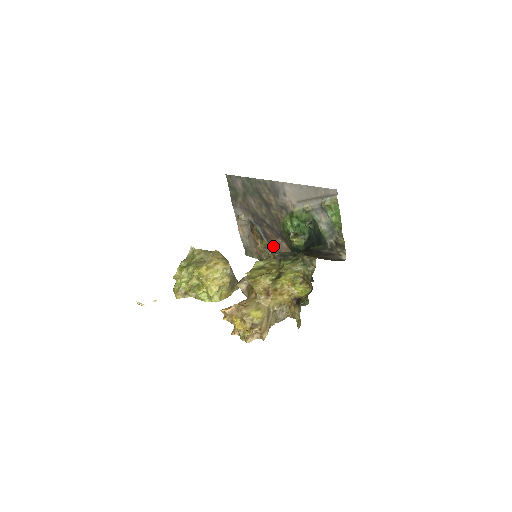
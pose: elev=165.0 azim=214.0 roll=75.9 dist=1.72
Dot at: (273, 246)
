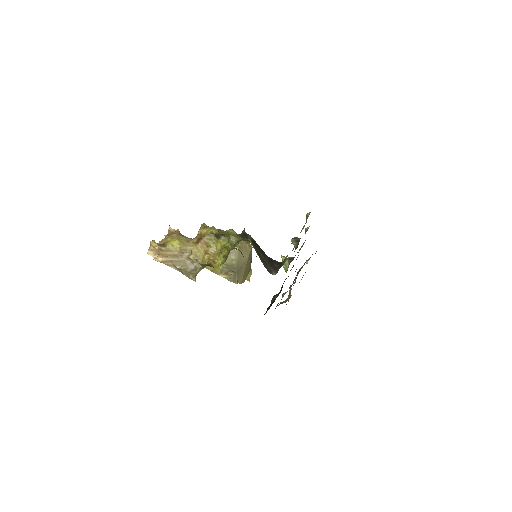
Dot at: occluded
